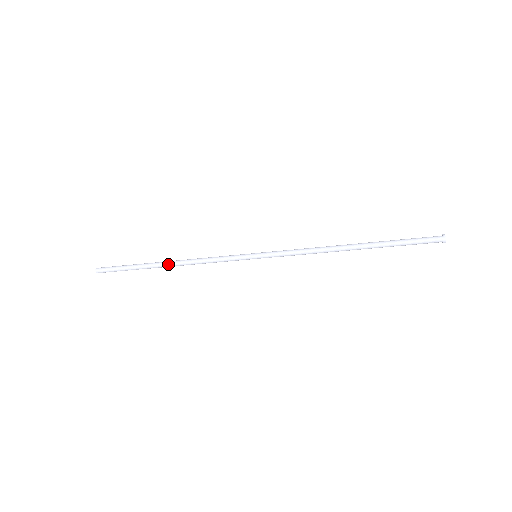
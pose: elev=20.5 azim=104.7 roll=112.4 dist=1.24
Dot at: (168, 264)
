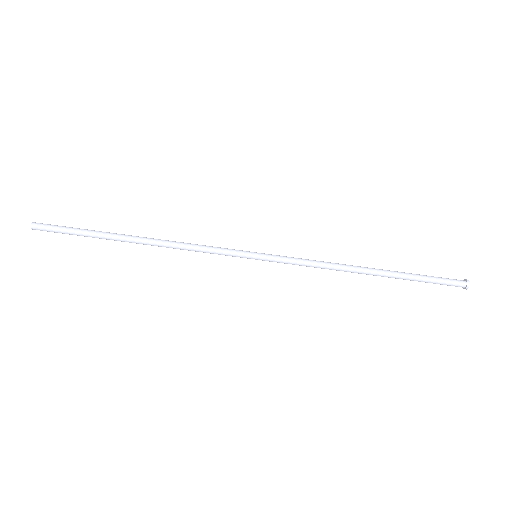
Dot at: (140, 238)
